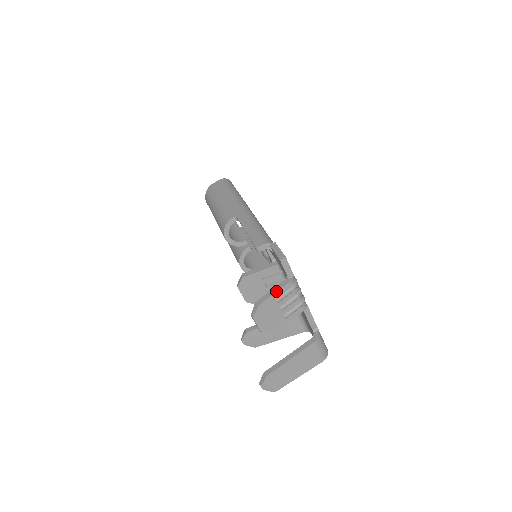
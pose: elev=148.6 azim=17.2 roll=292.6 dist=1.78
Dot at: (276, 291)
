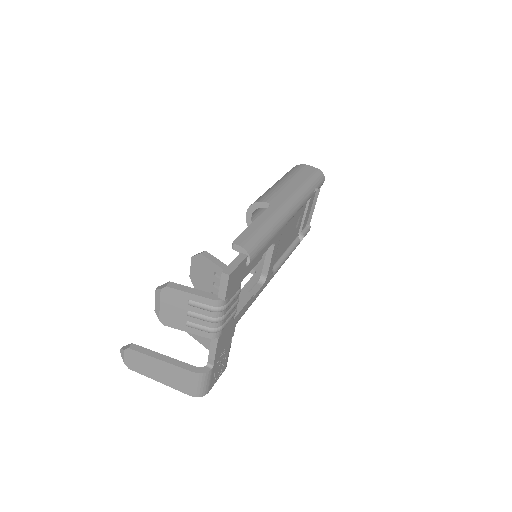
Dot at: (194, 293)
